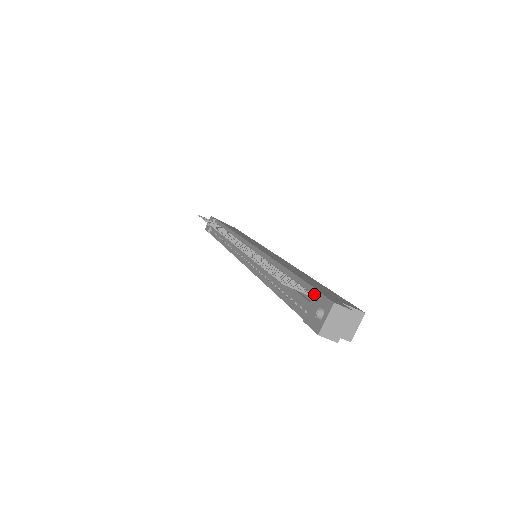
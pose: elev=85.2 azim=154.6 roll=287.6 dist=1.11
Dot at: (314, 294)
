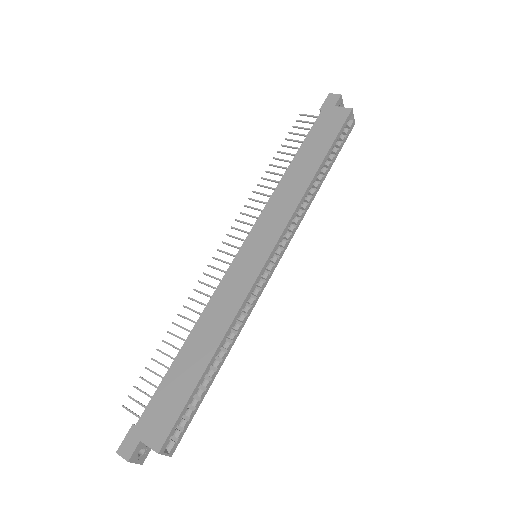
Dot at: (142, 419)
